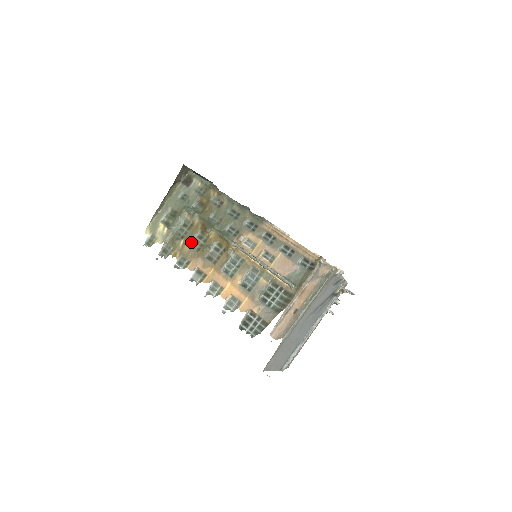
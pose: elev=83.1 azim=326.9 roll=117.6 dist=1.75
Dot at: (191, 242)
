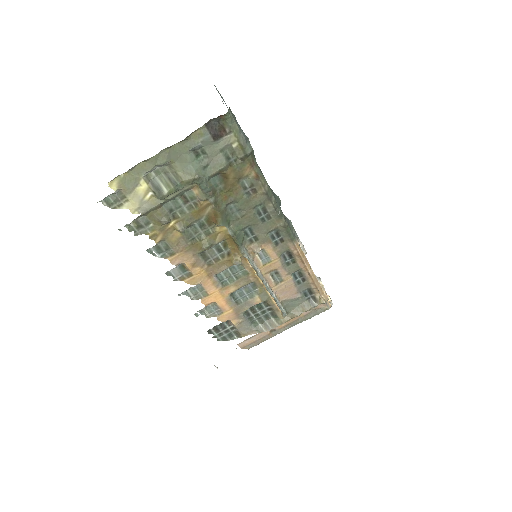
Dot at: (186, 228)
